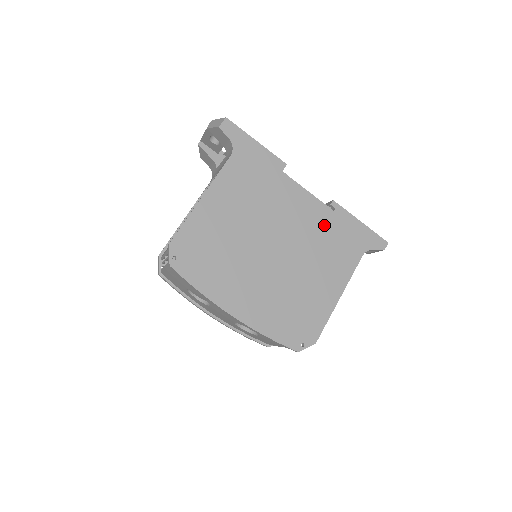
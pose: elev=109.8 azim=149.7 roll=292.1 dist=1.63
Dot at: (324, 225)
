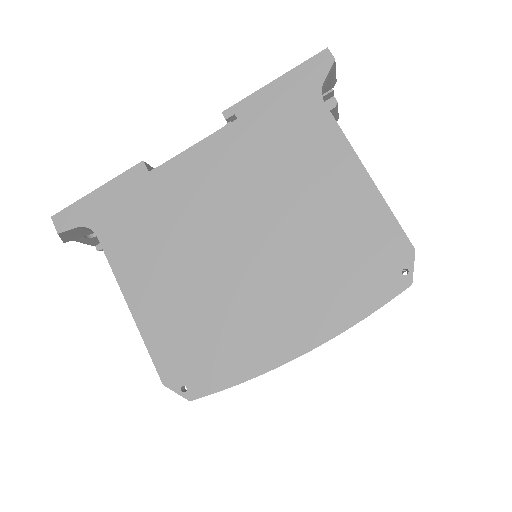
Dot at: (249, 145)
